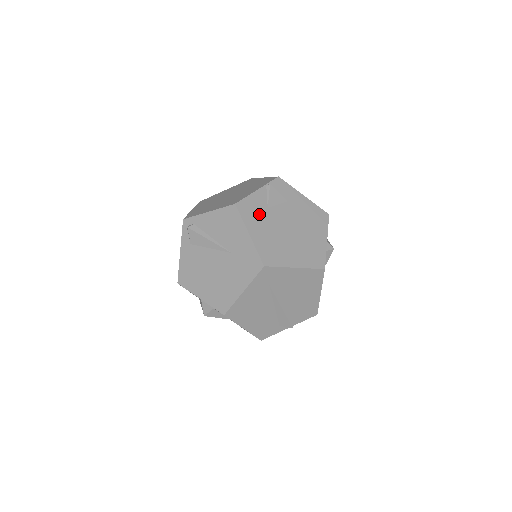
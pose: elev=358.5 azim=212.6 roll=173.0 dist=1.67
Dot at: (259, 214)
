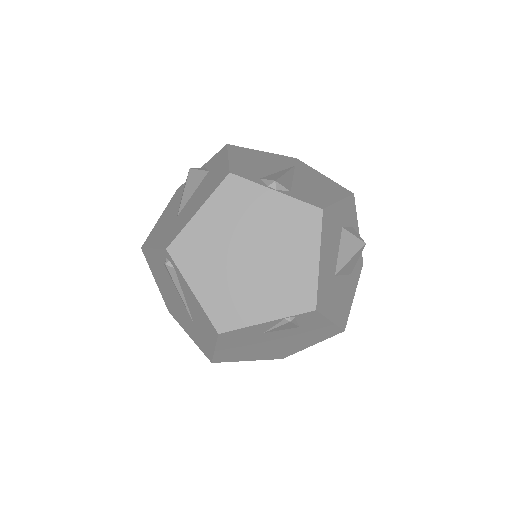
Dot at: (245, 338)
